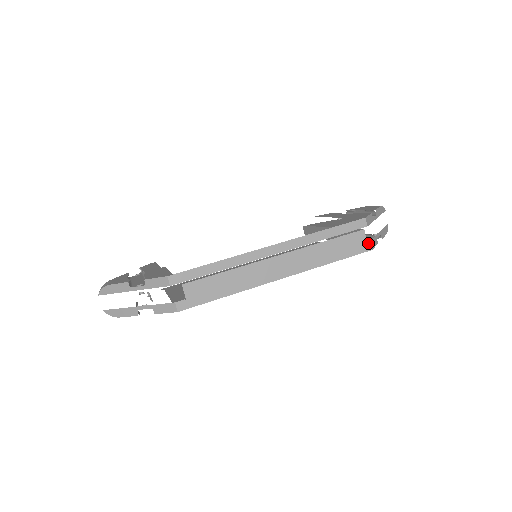
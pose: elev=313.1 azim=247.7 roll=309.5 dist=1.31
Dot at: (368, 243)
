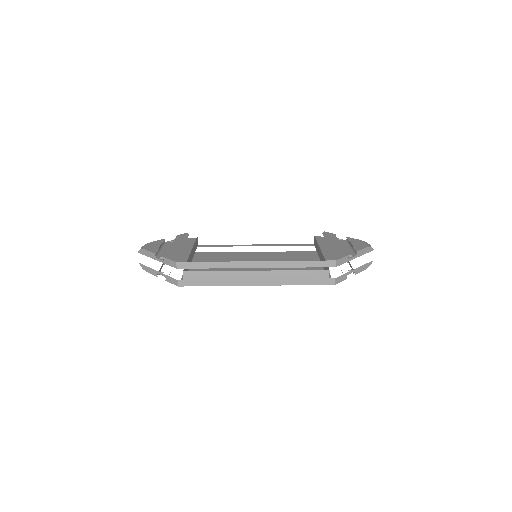
Dot at: (333, 279)
